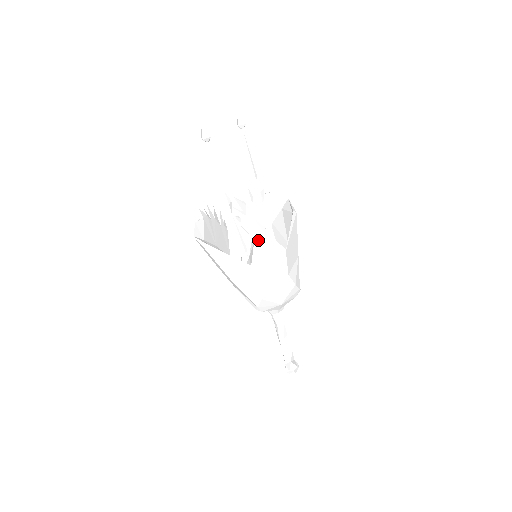
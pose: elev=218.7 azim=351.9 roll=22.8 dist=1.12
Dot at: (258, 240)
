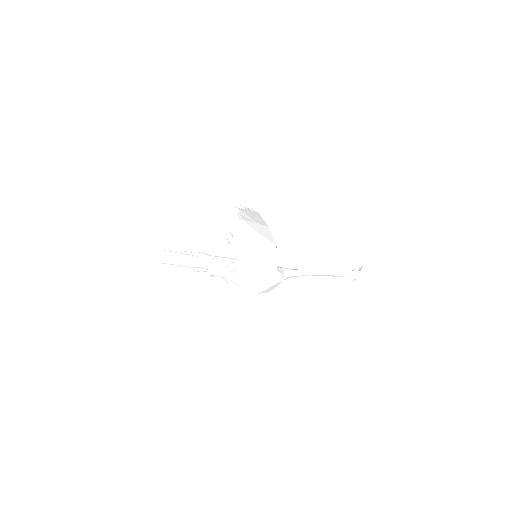
Dot at: (224, 277)
